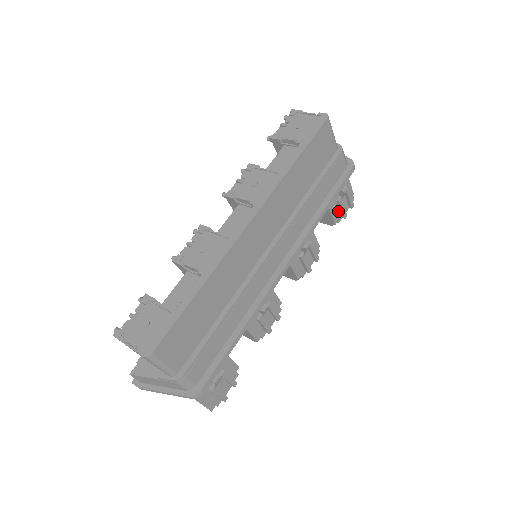
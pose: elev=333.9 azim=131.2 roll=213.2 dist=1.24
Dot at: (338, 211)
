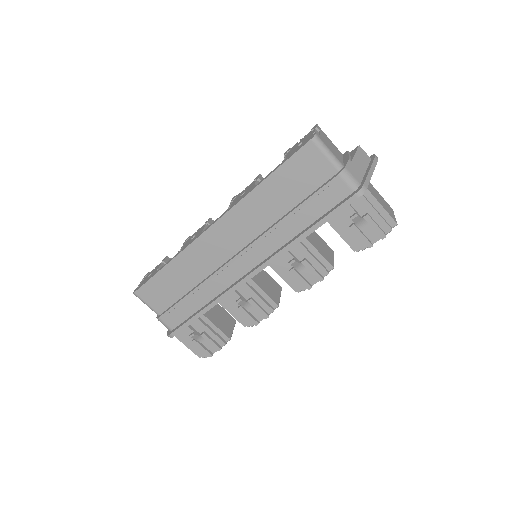
Dot at: (358, 238)
